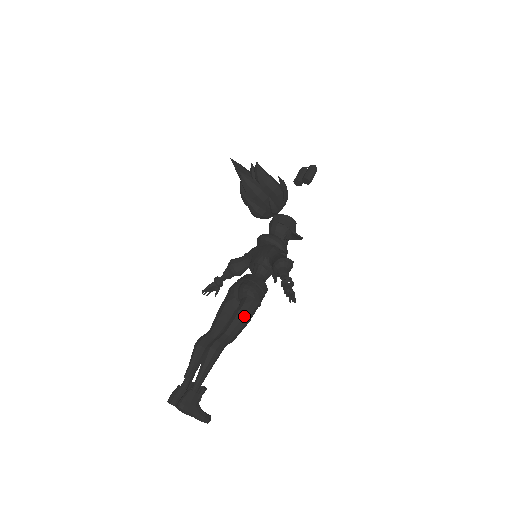
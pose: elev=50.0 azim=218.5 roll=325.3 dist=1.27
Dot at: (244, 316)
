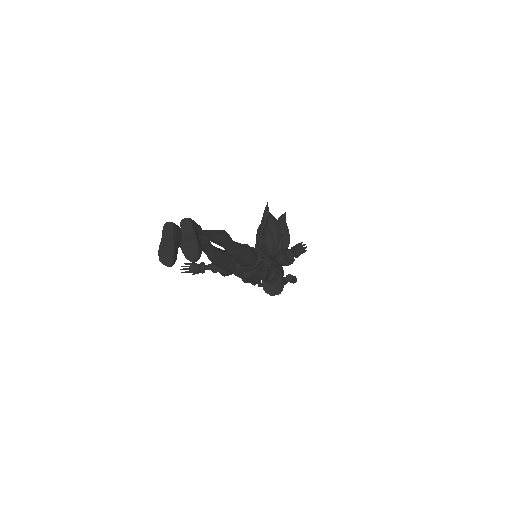
Dot at: (250, 249)
